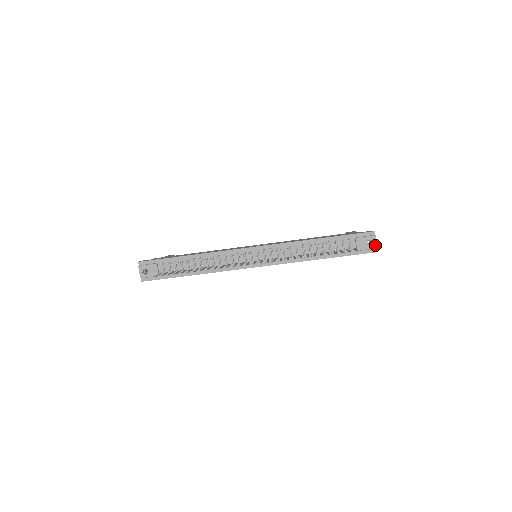
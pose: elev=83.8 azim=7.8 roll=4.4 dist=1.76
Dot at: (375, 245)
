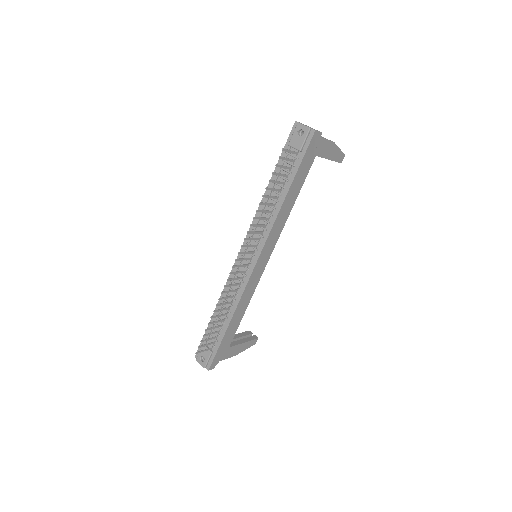
Dot at: (306, 128)
